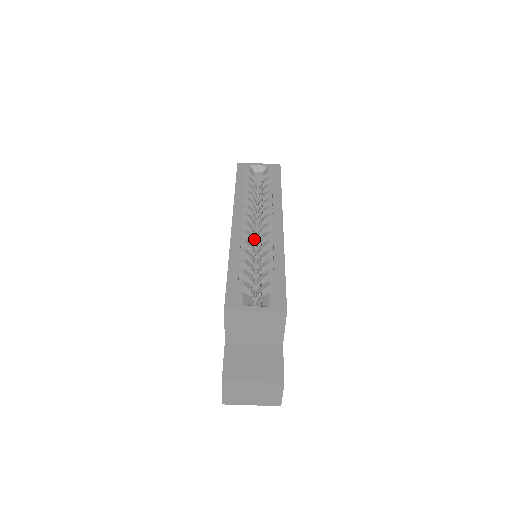
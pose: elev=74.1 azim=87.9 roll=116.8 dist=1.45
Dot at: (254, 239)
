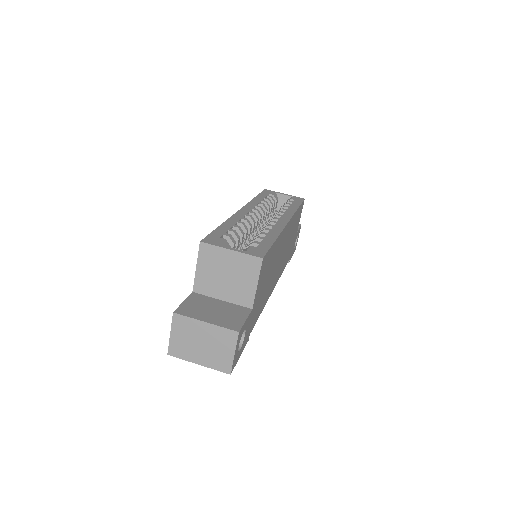
Dot at: (257, 232)
